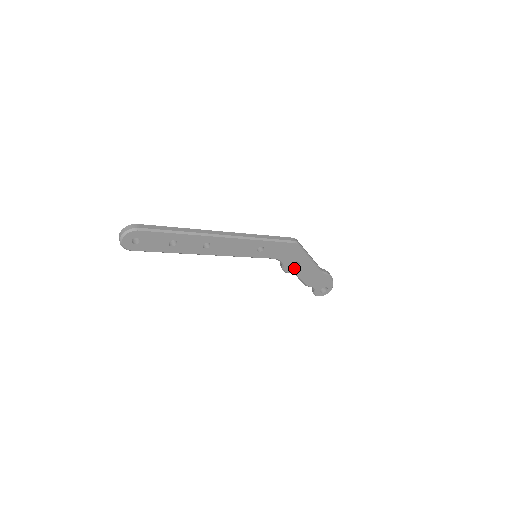
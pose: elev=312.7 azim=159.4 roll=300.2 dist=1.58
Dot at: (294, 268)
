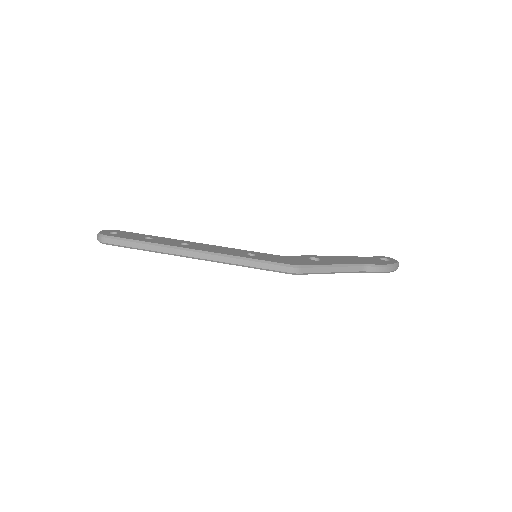
Dot at: occluded
